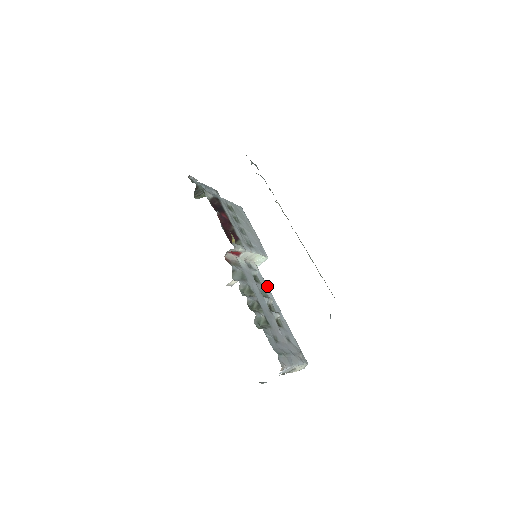
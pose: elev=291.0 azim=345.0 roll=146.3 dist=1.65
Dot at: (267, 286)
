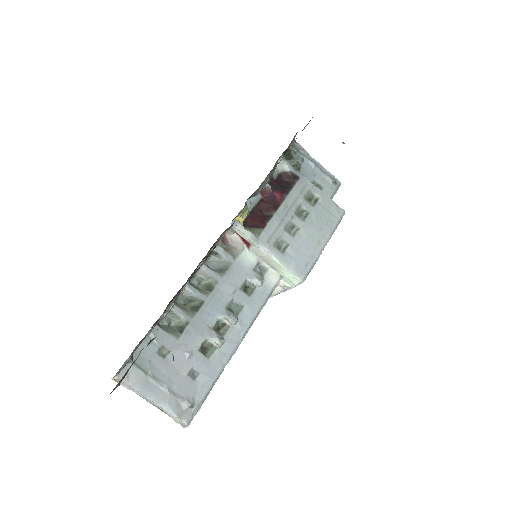
Dot at: (258, 308)
